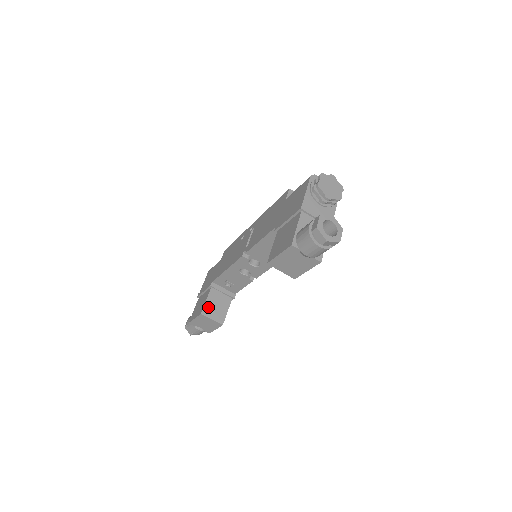
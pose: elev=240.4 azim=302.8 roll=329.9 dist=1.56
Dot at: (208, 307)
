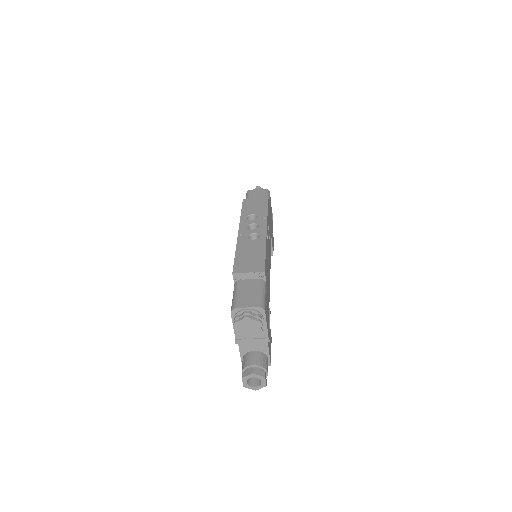
Dot at: occluded
